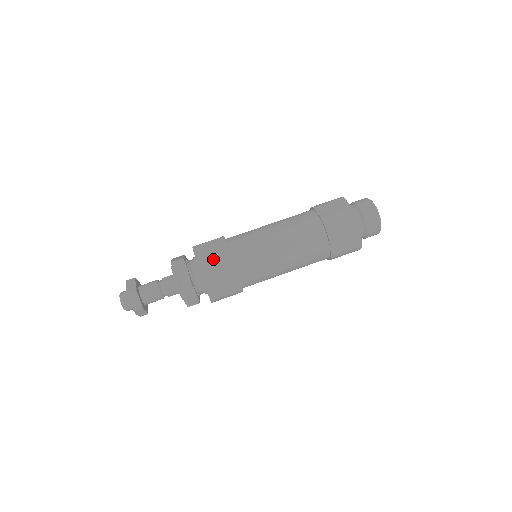
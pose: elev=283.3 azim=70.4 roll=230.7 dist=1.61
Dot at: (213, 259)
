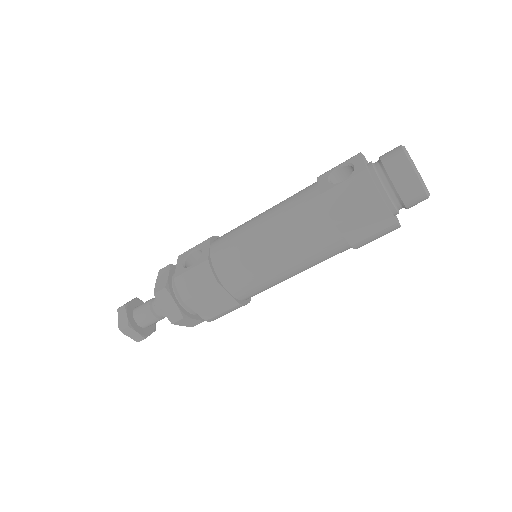
Dot at: (223, 314)
